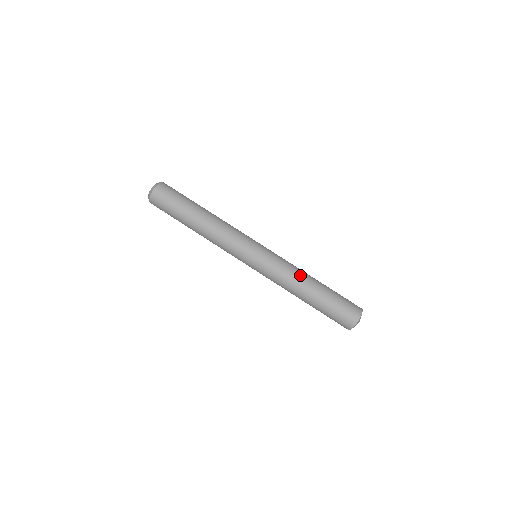
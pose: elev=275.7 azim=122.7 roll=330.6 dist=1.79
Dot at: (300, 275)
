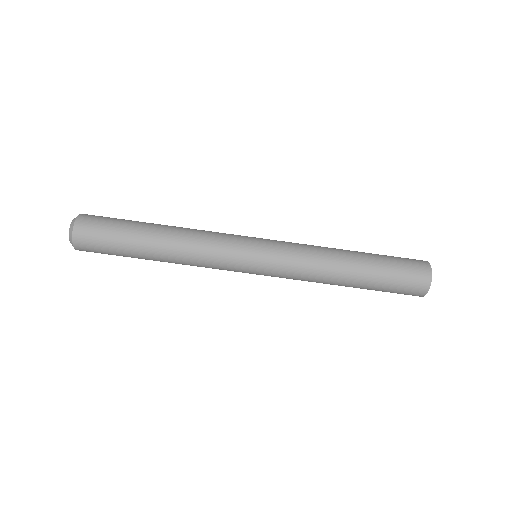
Dot at: (328, 259)
